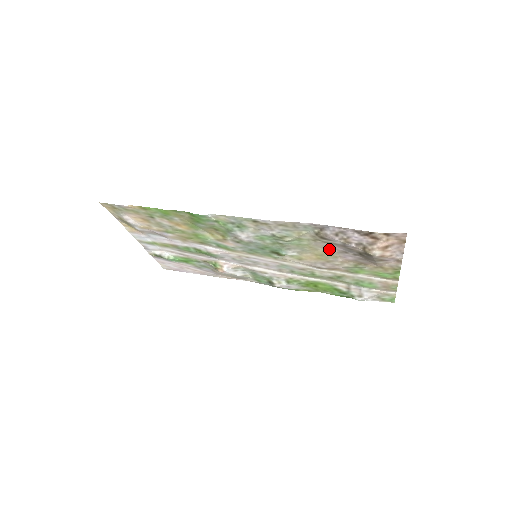
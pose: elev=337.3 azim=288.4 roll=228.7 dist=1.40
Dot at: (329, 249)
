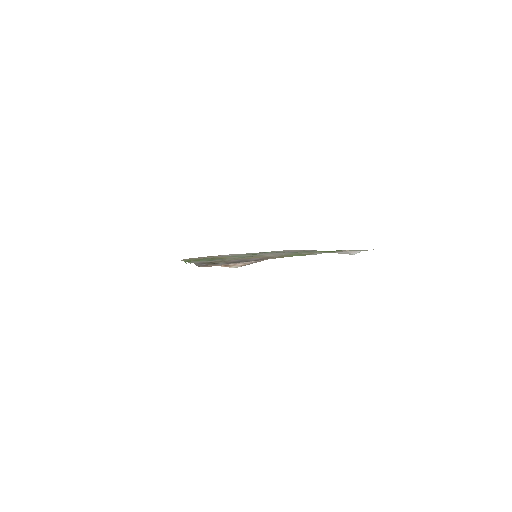
Dot at: (240, 259)
